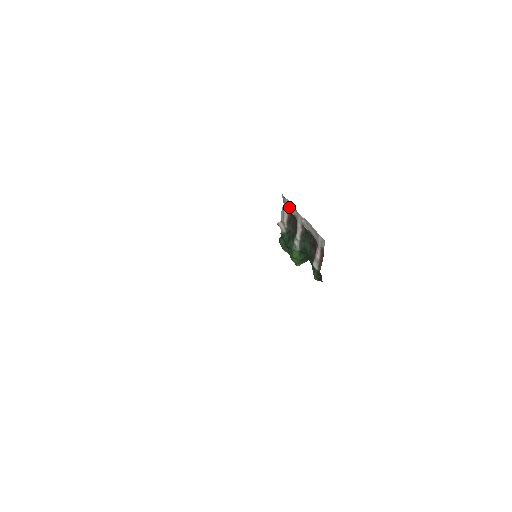
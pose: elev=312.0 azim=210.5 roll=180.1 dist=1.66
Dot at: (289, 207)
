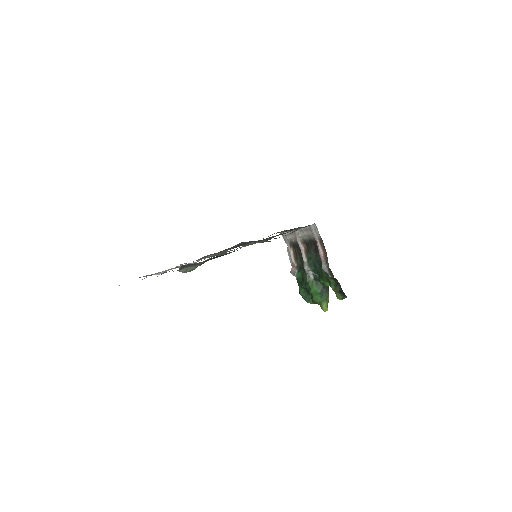
Dot at: (289, 239)
